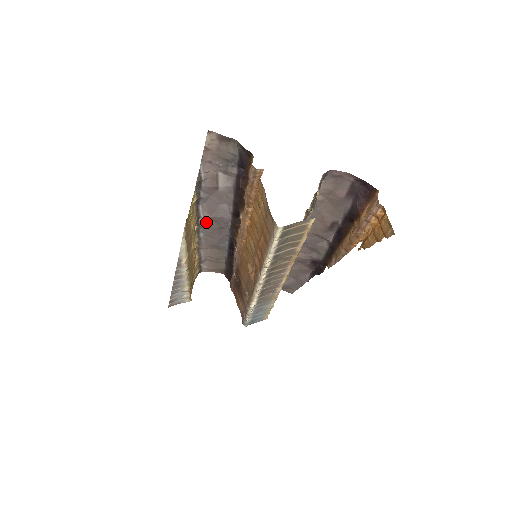
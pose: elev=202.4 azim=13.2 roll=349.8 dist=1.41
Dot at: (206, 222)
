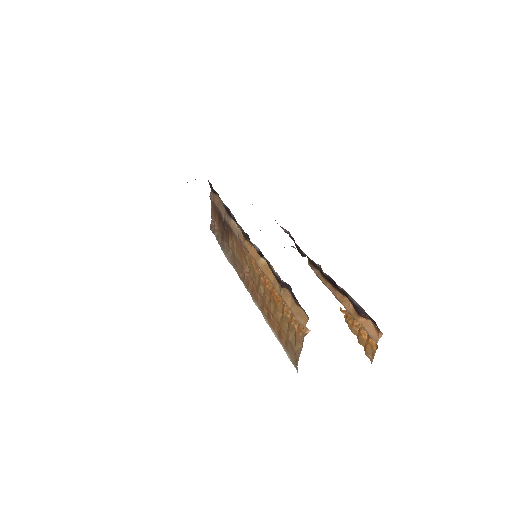
Dot at: occluded
